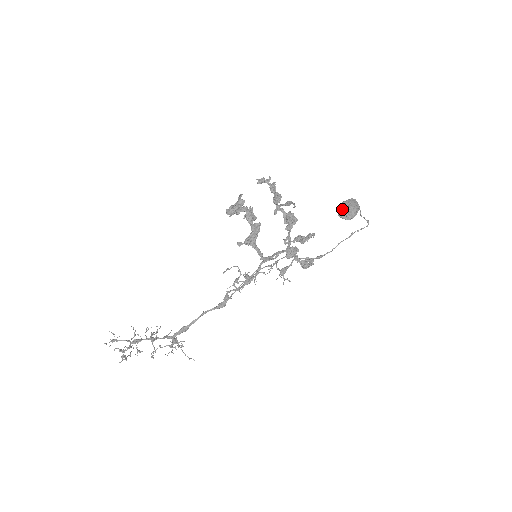
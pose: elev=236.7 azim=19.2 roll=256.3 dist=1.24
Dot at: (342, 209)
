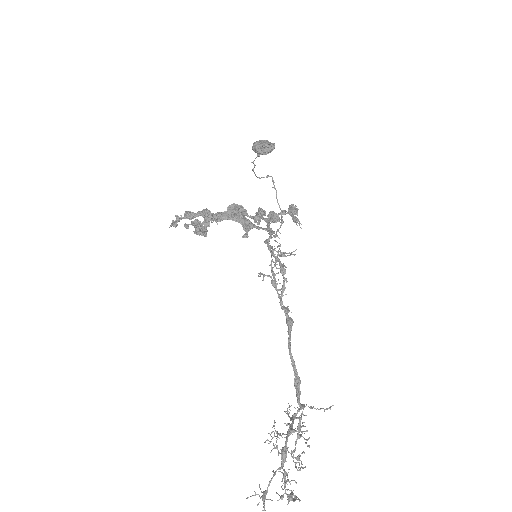
Dot at: (261, 147)
